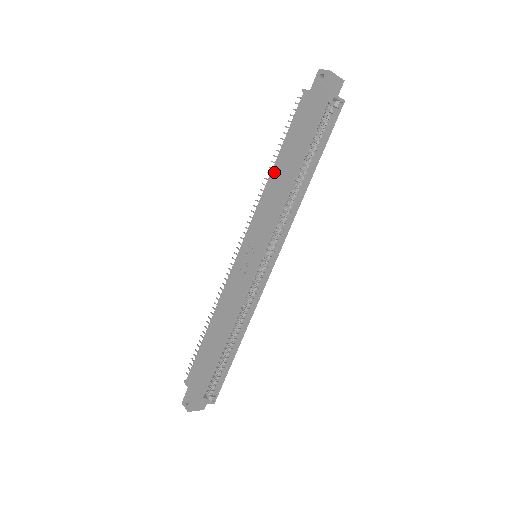
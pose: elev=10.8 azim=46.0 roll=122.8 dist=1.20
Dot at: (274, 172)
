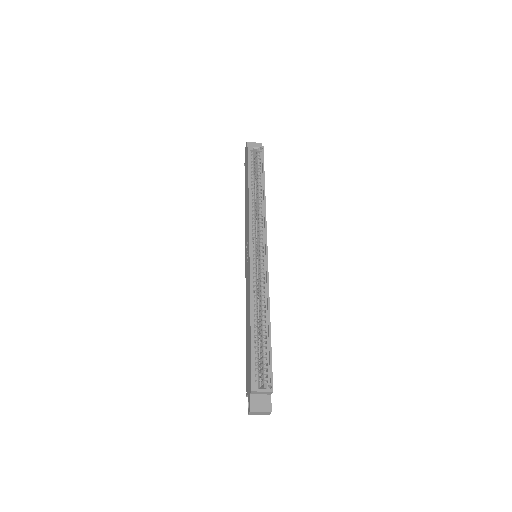
Dot at: (245, 206)
